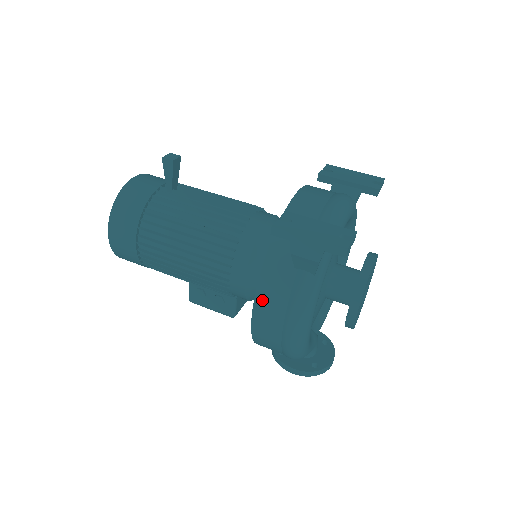
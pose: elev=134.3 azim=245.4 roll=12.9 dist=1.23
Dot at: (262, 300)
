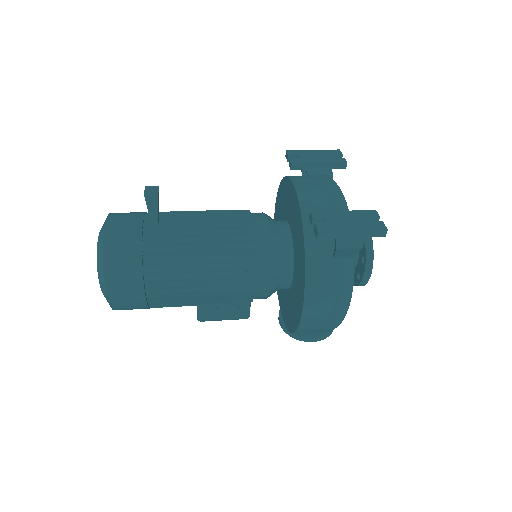
Dot at: (311, 296)
